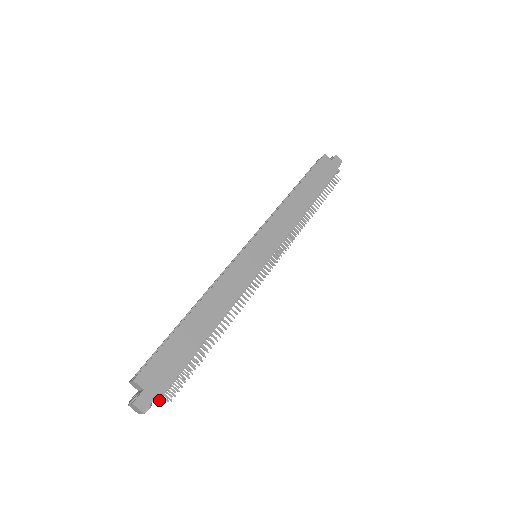
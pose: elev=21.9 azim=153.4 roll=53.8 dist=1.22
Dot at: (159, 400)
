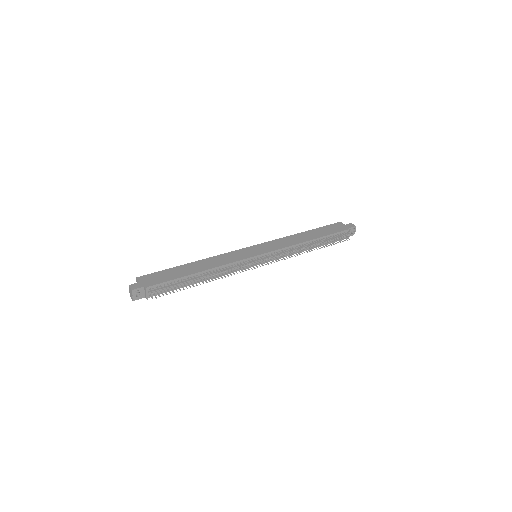
Dot at: (146, 291)
